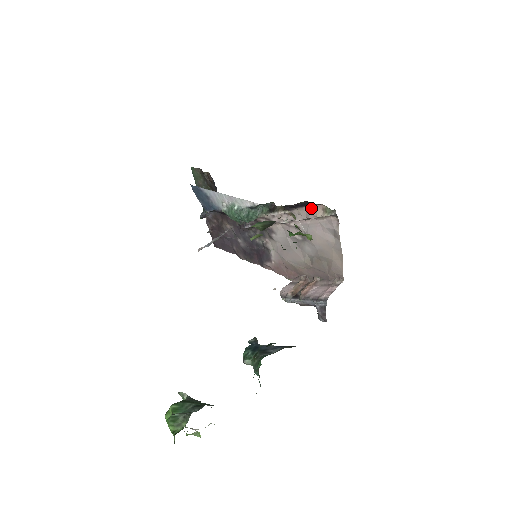
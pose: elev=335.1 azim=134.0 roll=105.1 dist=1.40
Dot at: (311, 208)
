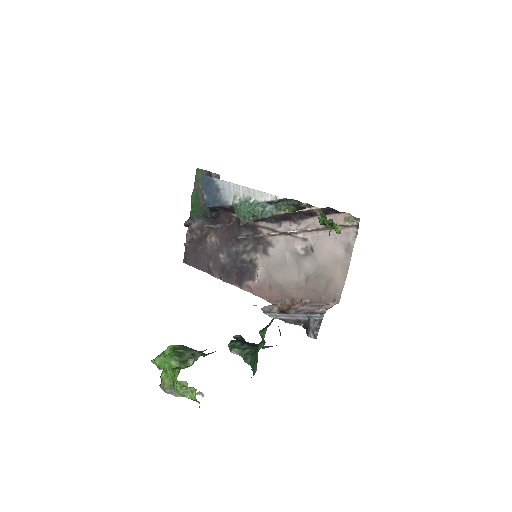
Dot at: (331, 217)
